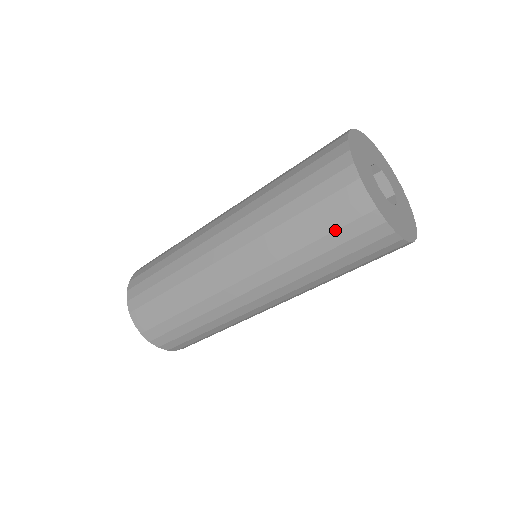
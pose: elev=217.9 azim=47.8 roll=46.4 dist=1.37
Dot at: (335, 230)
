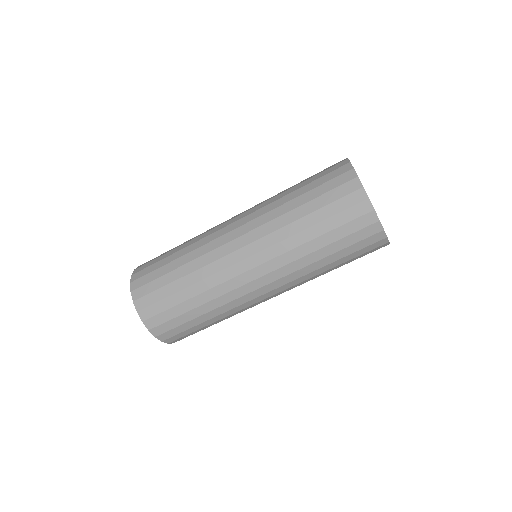
Dot at: (325, 193)
